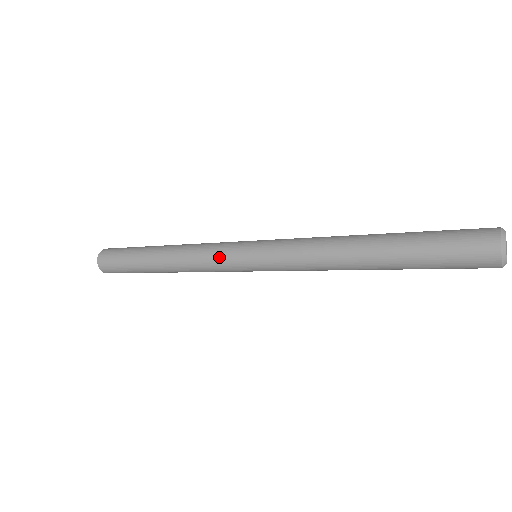
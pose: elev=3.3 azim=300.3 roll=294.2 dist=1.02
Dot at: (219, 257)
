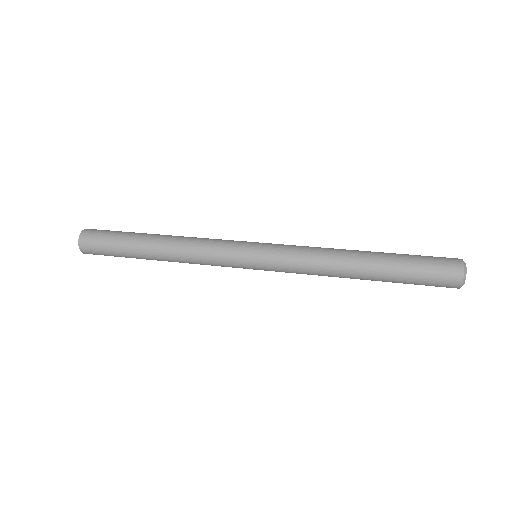
Dot at: occluded
